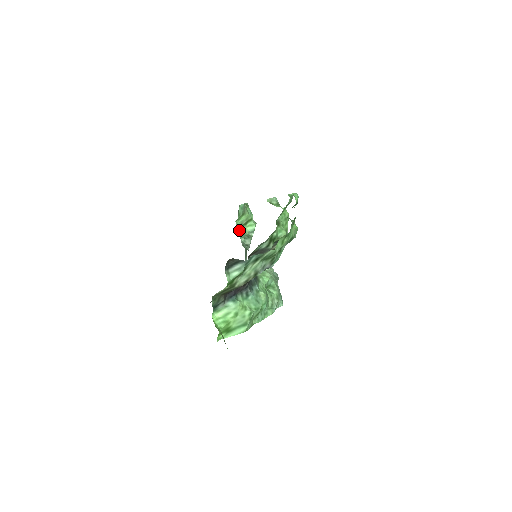
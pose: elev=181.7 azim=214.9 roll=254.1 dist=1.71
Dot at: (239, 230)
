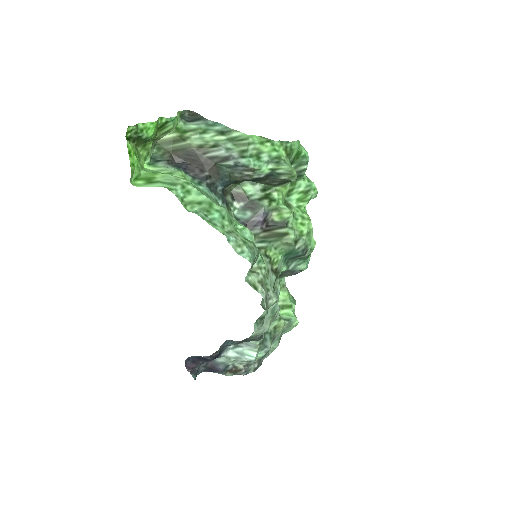
Dot at: occluded
